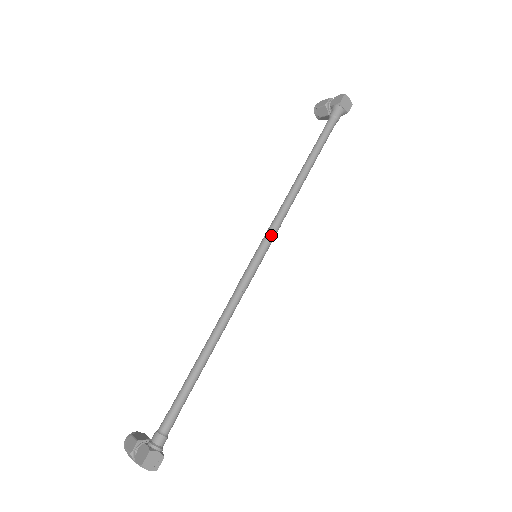
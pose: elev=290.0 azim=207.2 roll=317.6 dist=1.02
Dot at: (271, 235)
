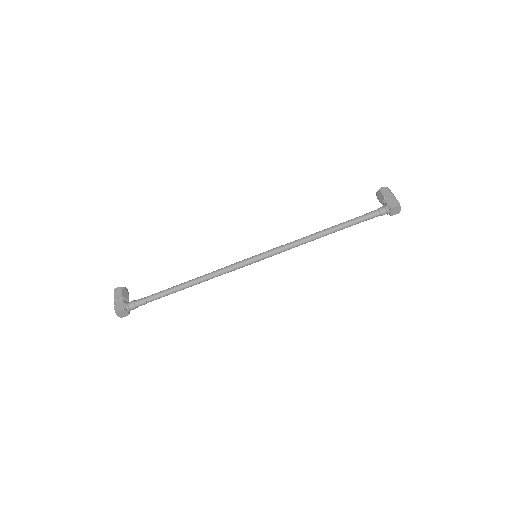
Dot at: (273, 254)
